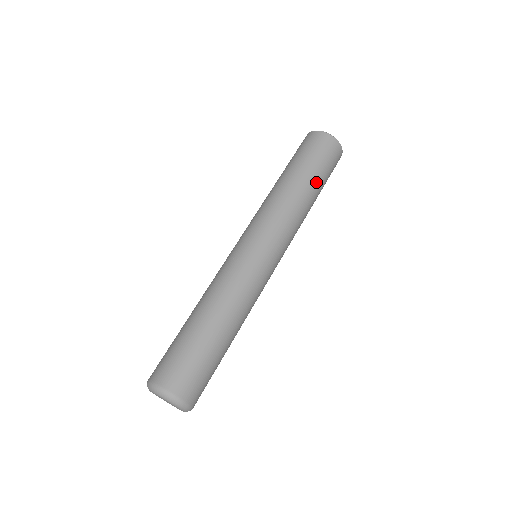
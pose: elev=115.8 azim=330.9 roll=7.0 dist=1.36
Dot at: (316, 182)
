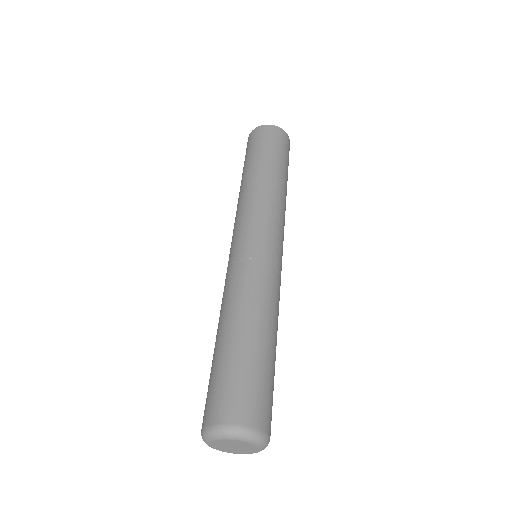
Dot at: (287, 176)
